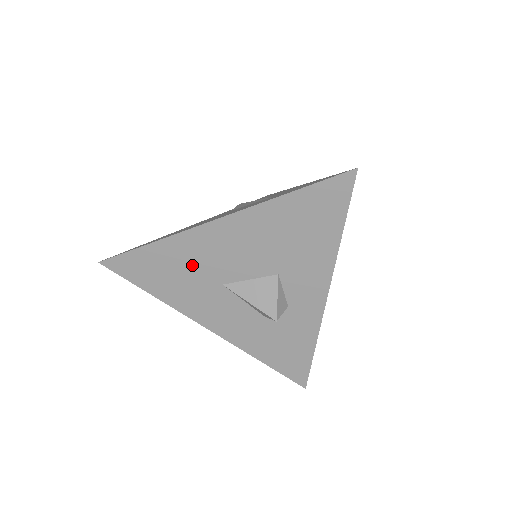
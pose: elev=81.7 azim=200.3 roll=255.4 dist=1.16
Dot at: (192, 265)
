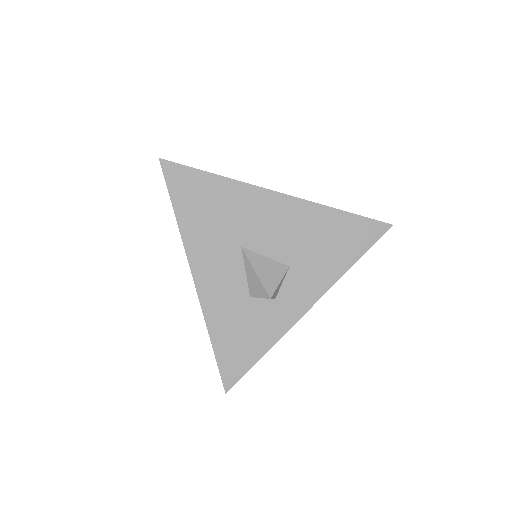
Dot at: (233, 214)
